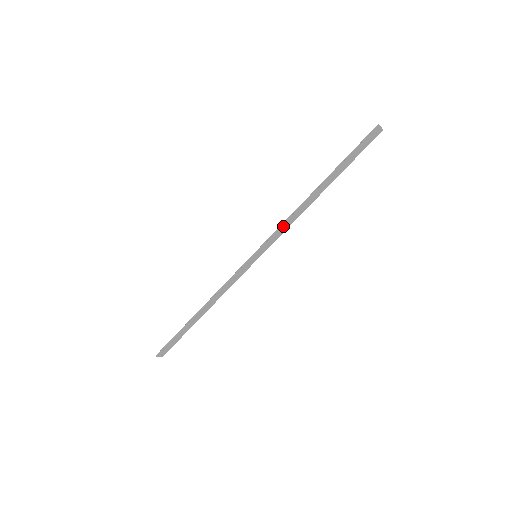
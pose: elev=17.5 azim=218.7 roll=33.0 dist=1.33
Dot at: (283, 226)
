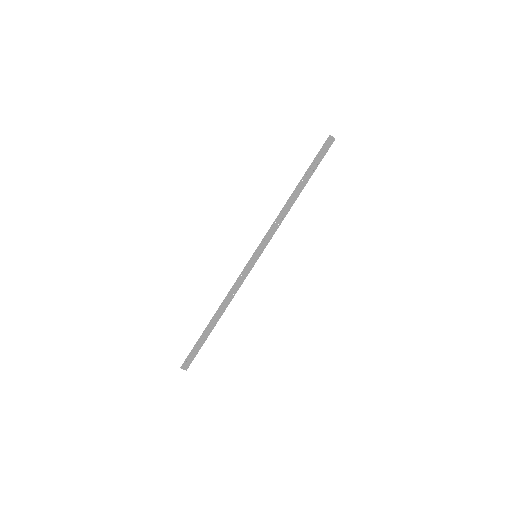
Dot at: (273, 225)
